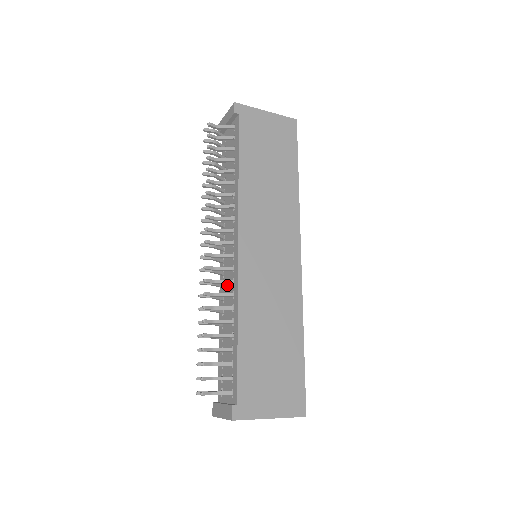
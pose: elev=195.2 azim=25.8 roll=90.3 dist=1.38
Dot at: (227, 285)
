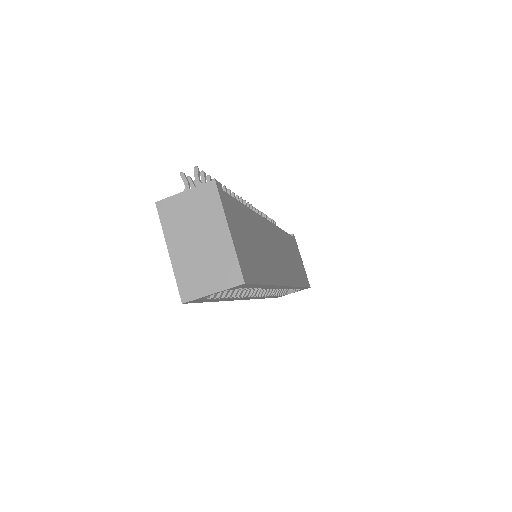
Dot at: occluded
